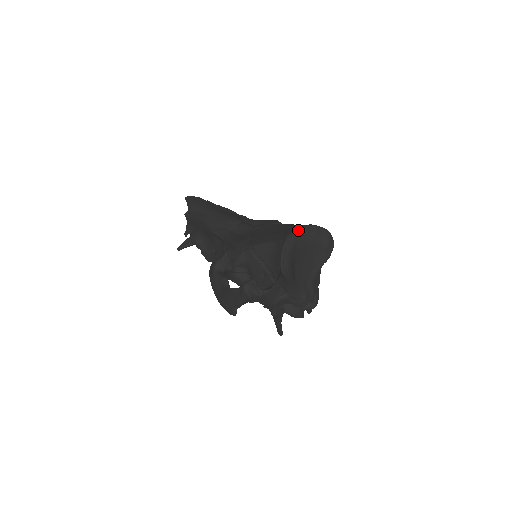
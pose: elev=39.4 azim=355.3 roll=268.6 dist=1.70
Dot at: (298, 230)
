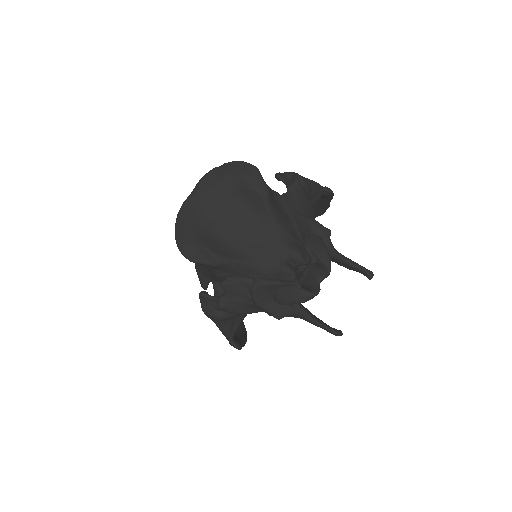
Dot at: (190, 194)
